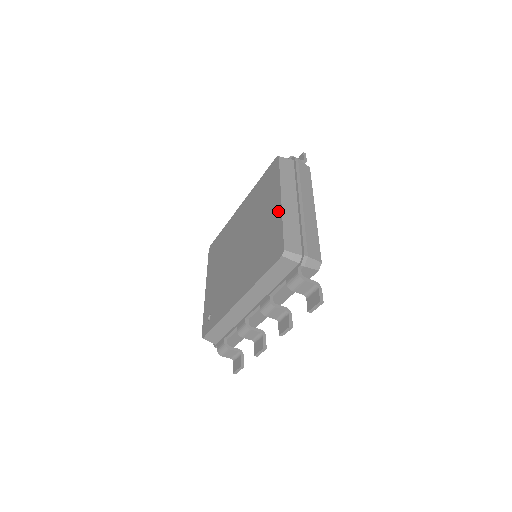
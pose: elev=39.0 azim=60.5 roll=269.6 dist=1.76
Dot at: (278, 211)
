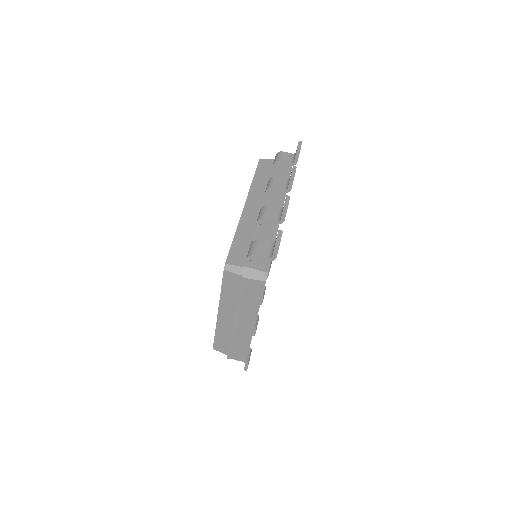
Dot at: occluded
